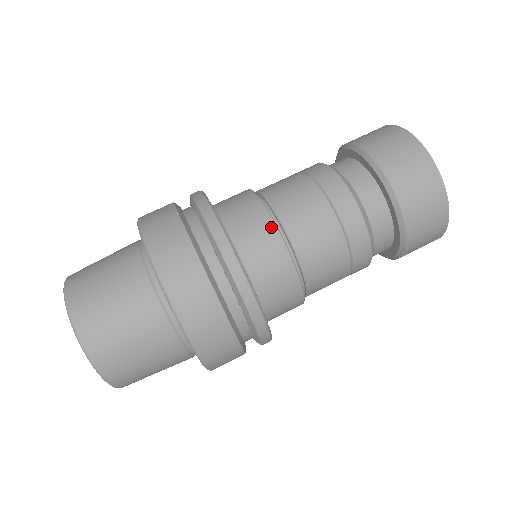
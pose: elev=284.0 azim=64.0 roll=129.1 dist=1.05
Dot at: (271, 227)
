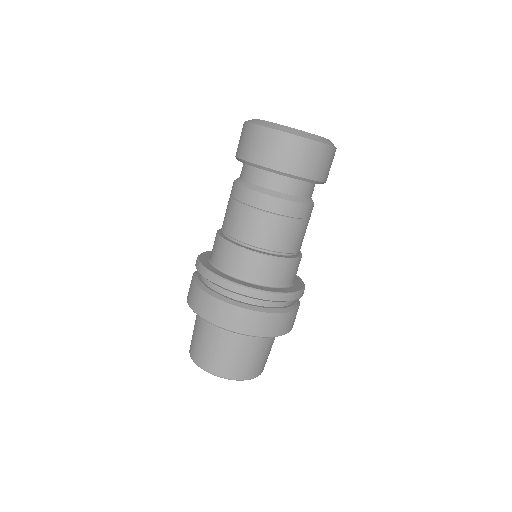
Dot at: (253, 255)
